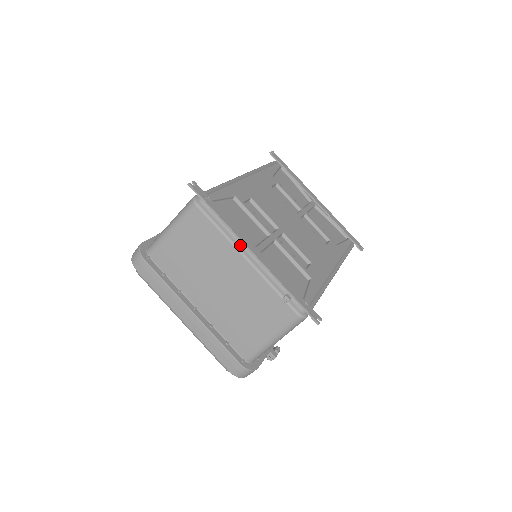
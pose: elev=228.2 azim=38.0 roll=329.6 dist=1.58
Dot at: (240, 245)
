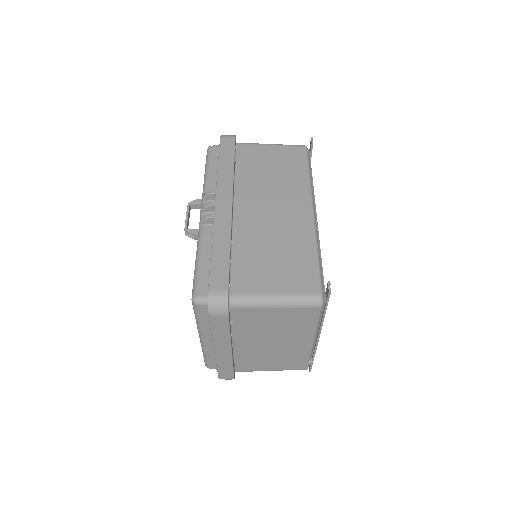
Dot at: (317, 332)
